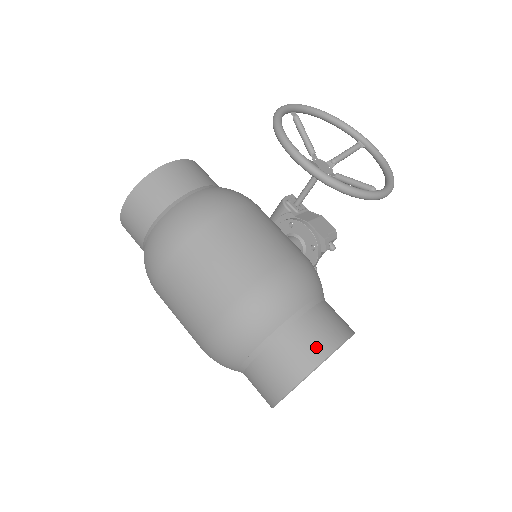
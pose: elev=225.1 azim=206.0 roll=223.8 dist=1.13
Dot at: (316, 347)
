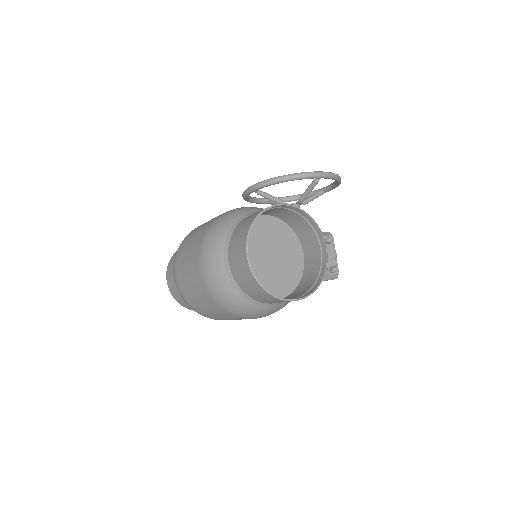
Dot at: (257, 213)
